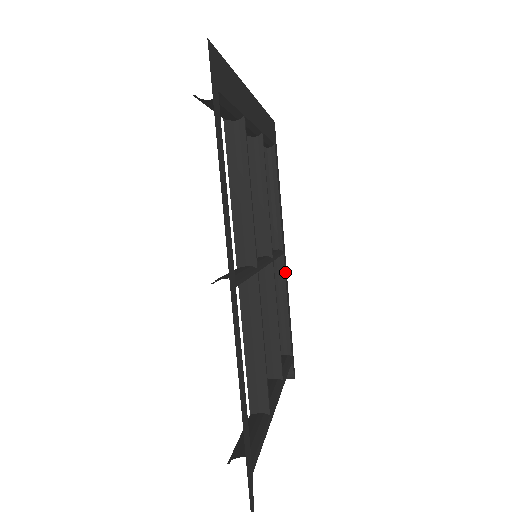
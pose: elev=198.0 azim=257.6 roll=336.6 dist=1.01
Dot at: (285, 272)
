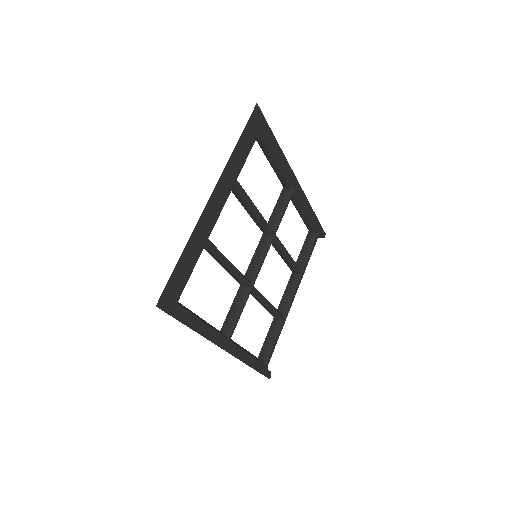
Dot at: (300, 196)
